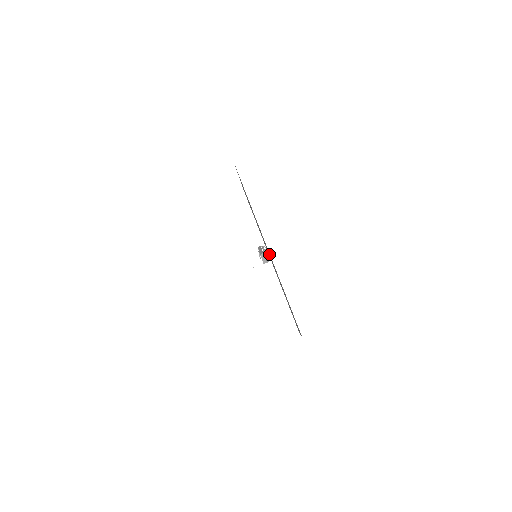
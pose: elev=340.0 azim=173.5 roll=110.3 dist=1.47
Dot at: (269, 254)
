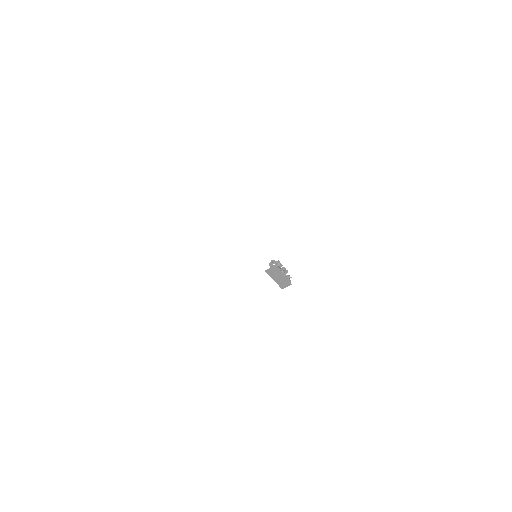
Dot at: occluded
